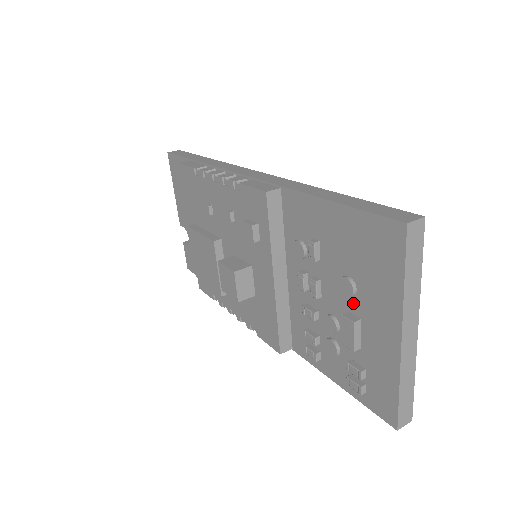
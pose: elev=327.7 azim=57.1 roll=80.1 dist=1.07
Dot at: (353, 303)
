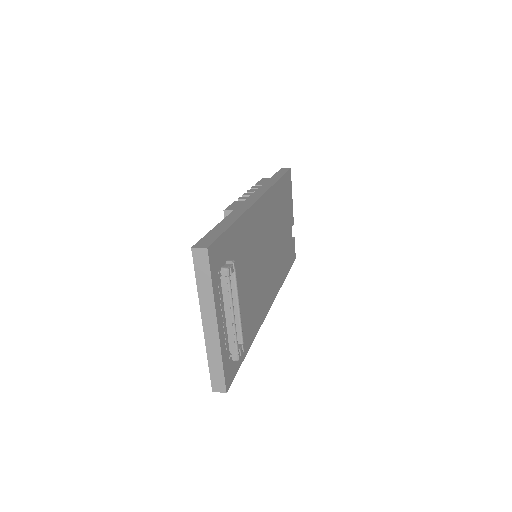
Dot at: occluded
